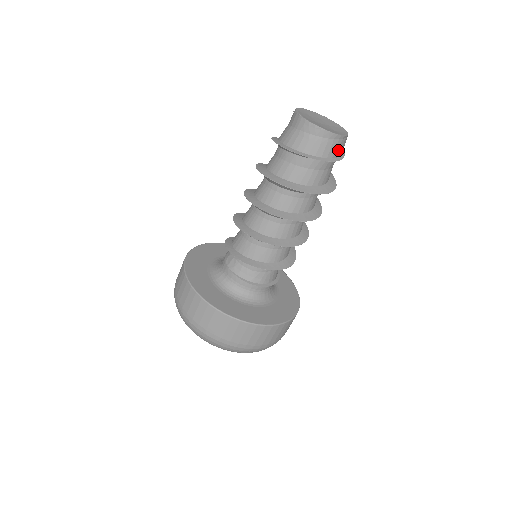
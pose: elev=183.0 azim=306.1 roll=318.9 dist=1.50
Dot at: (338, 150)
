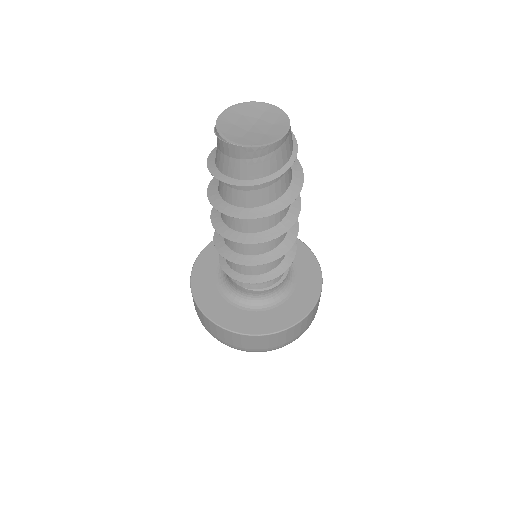
Dot at: (291, 143)
